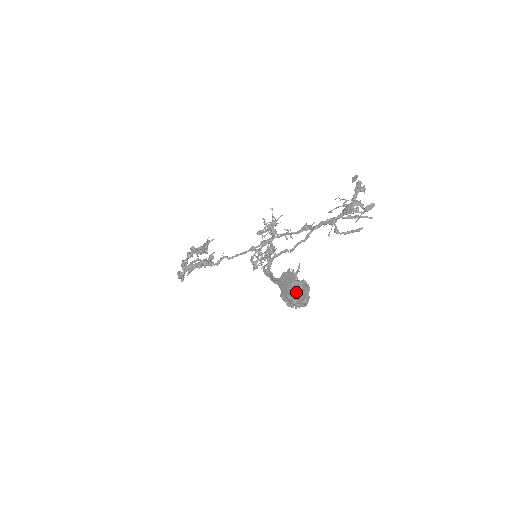
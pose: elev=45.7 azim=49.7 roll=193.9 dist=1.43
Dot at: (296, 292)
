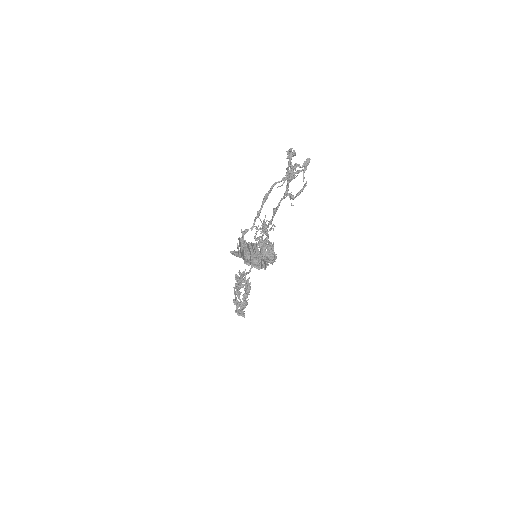
Dot at: (247, 252)
